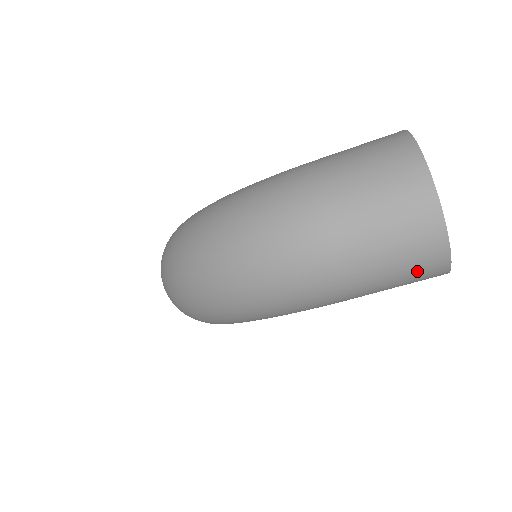
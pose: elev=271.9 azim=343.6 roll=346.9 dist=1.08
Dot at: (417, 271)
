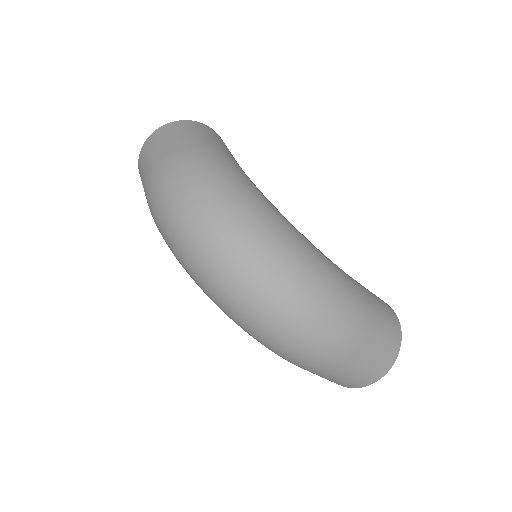
Dot at: (331, 381)
